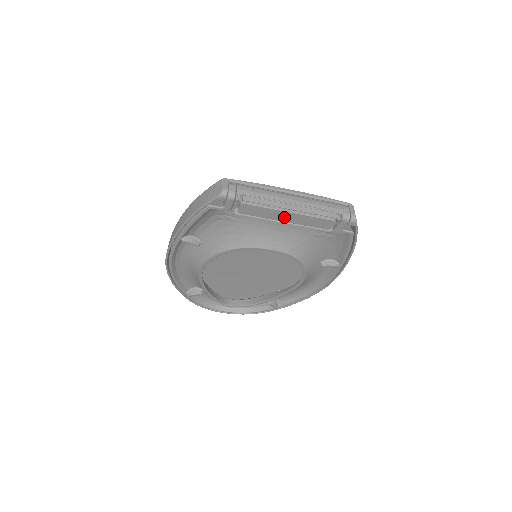
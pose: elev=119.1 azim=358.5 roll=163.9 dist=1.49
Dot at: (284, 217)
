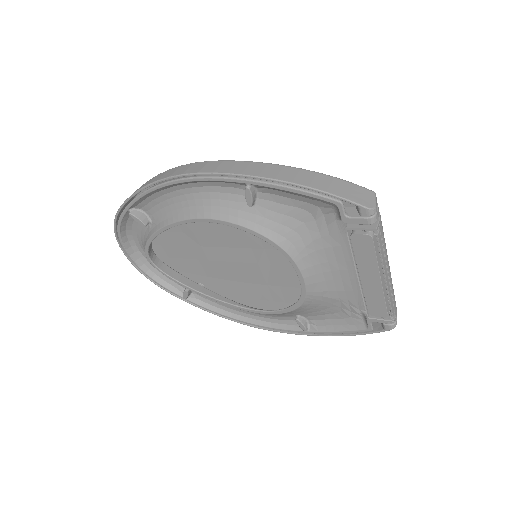
Dot at: (368, 276)
